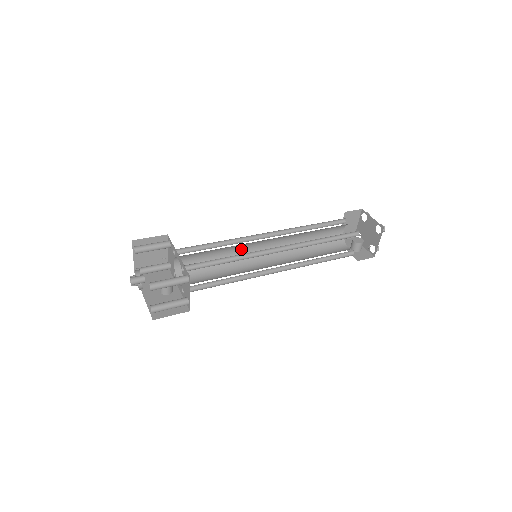
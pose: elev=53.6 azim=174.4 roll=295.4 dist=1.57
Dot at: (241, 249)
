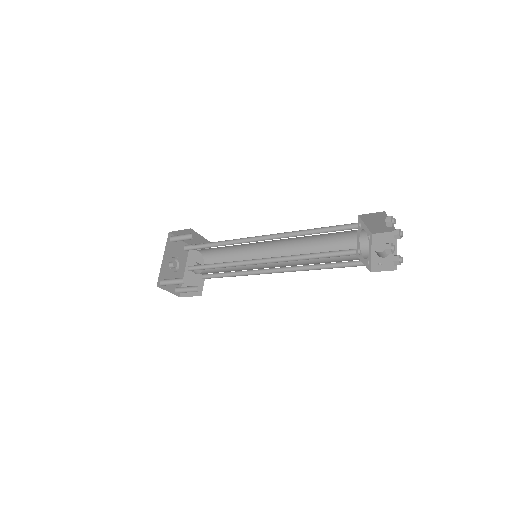
Dot at: (249, 244)
